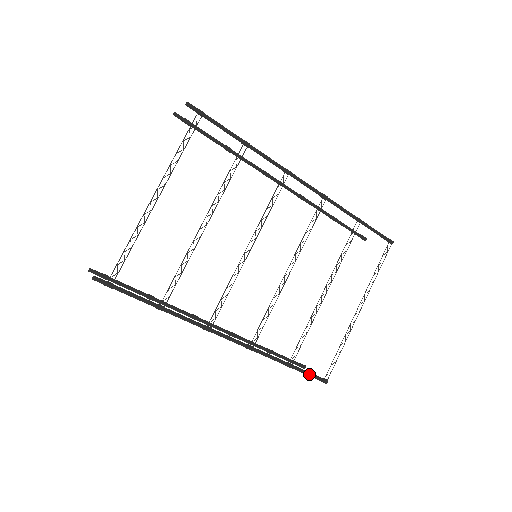
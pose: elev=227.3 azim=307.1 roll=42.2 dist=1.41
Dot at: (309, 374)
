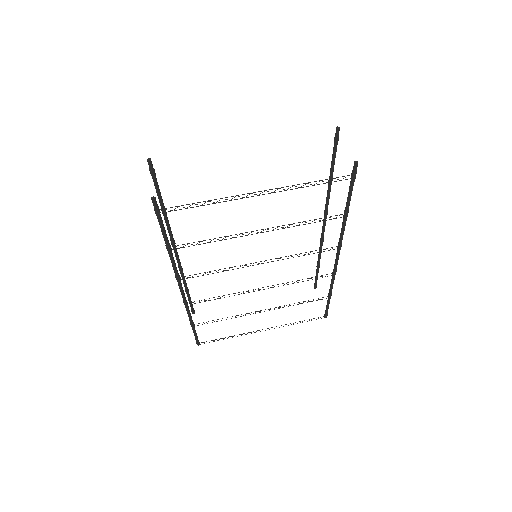
Dot at: (196, 336)
